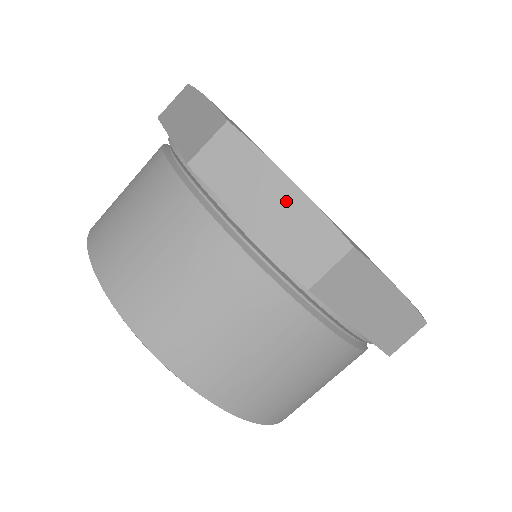
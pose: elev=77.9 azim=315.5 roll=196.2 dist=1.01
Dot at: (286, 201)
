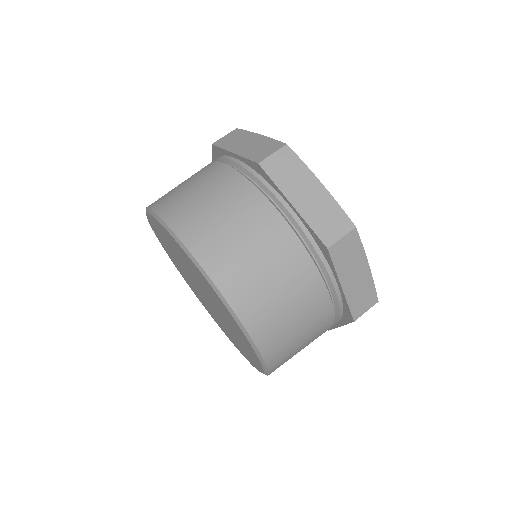
Dot at: (256, 141)
